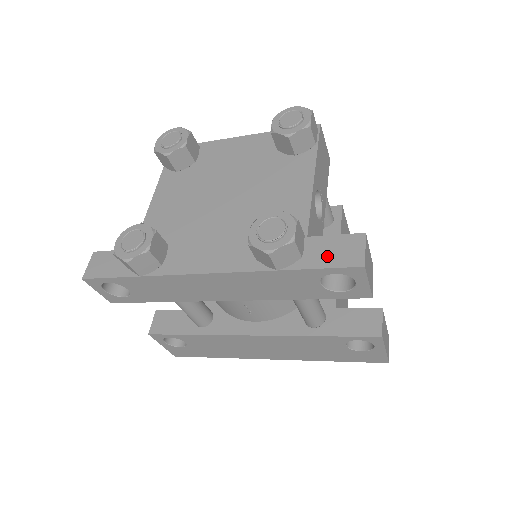
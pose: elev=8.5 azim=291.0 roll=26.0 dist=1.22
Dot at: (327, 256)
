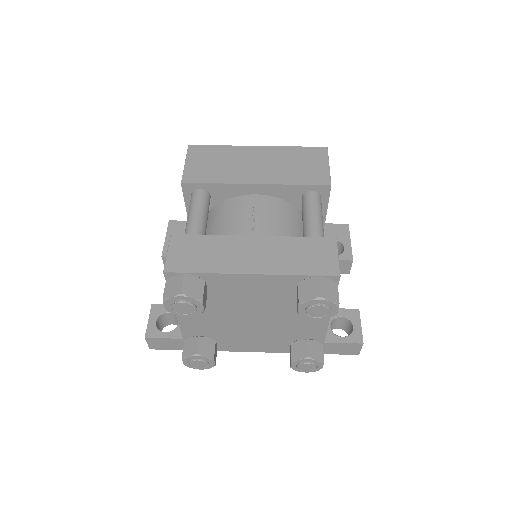
Dot at: (337, 351)
